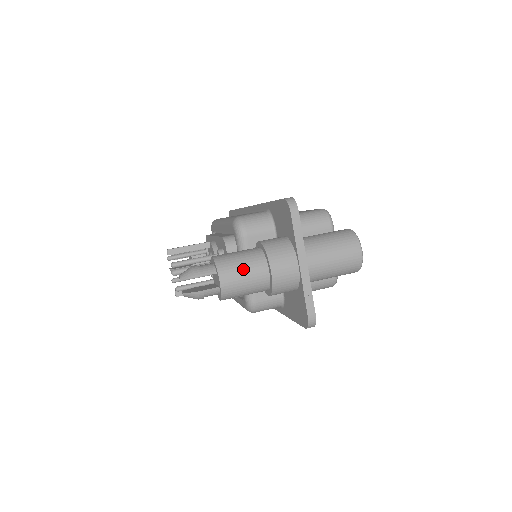
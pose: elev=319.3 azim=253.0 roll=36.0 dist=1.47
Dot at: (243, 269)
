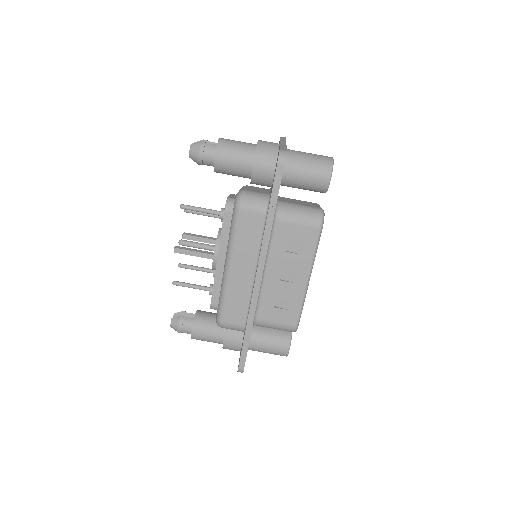
Dot at: occluded
